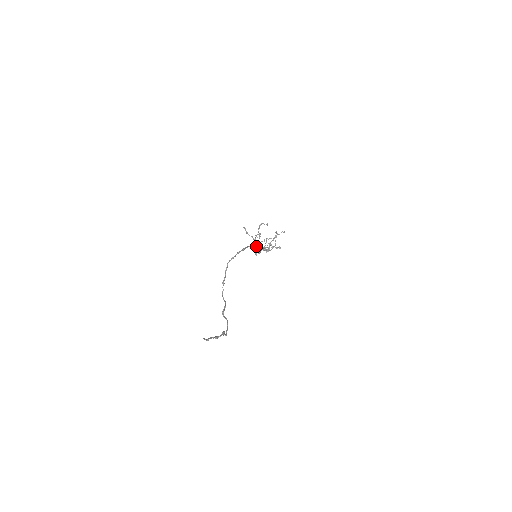
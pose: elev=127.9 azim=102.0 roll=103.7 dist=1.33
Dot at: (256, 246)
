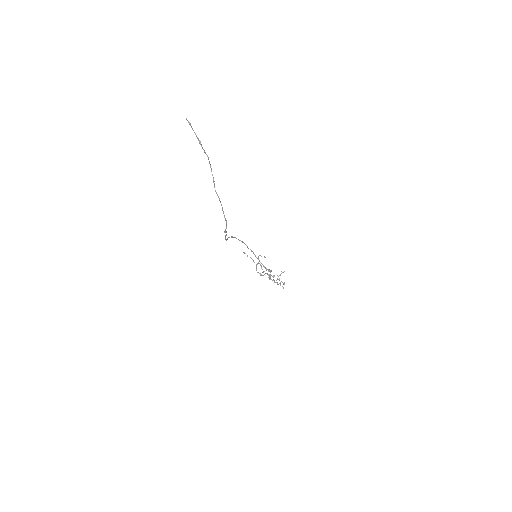
Dot at: (255, 255)
